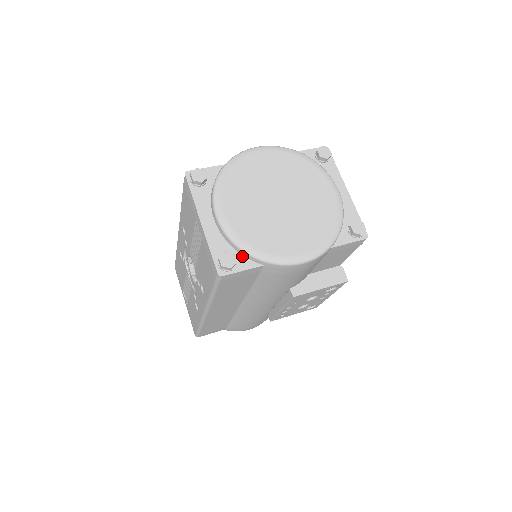
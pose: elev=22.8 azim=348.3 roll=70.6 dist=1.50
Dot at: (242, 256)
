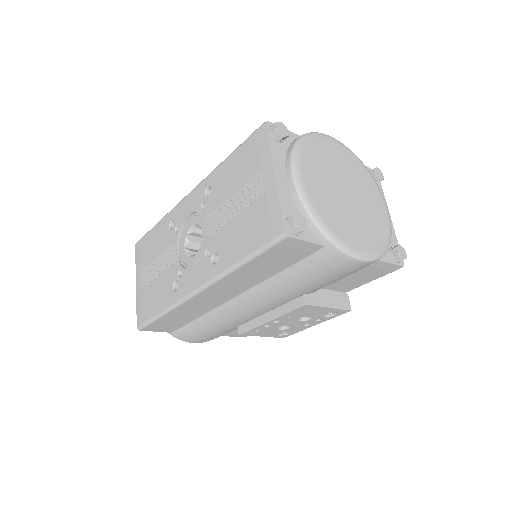
Dot at: (307, 227)
